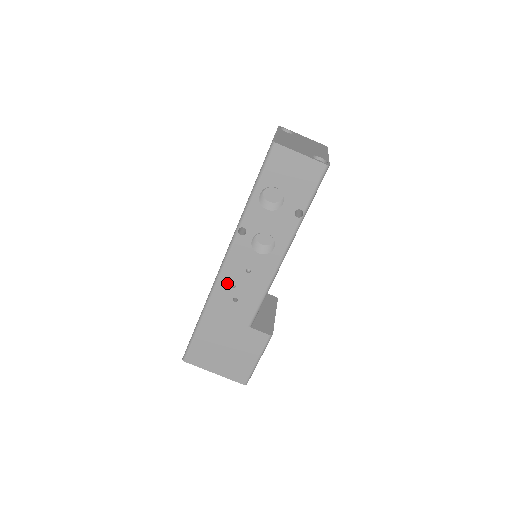
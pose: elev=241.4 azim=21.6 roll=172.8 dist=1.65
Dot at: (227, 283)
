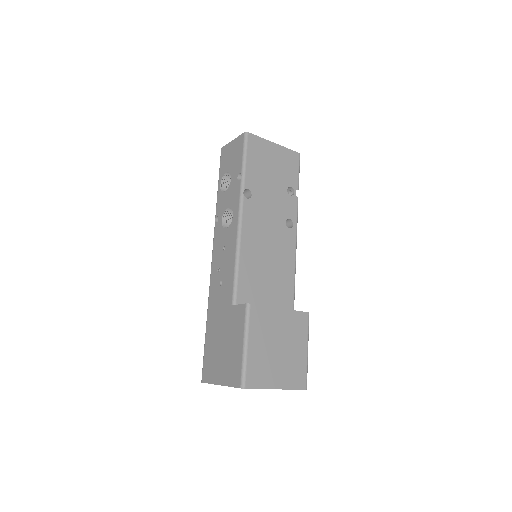
Dot at: (215, 271)
